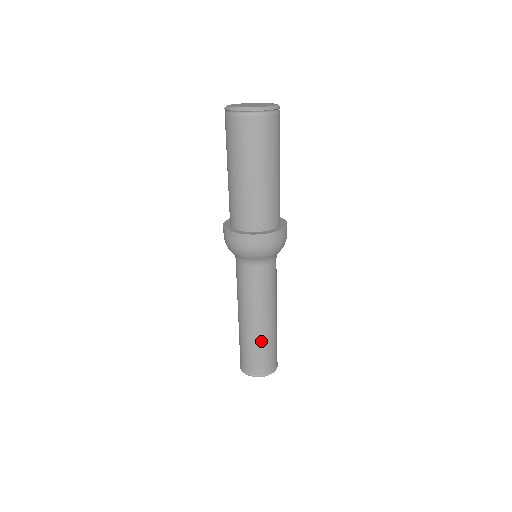
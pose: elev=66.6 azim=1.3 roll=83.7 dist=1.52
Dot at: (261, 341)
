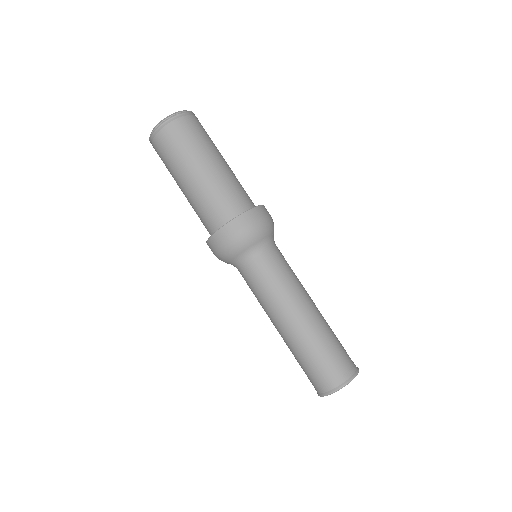
Dot at: (317, 338)
